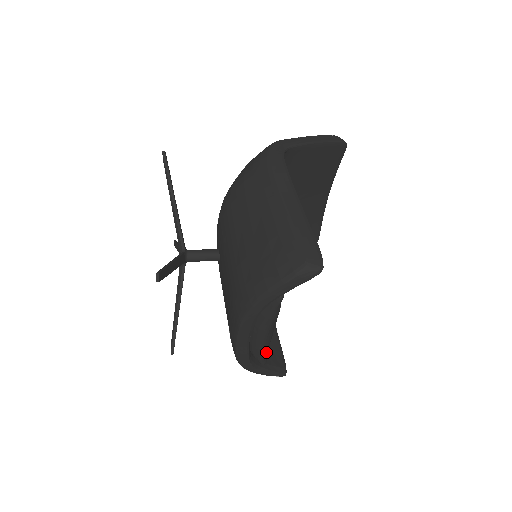
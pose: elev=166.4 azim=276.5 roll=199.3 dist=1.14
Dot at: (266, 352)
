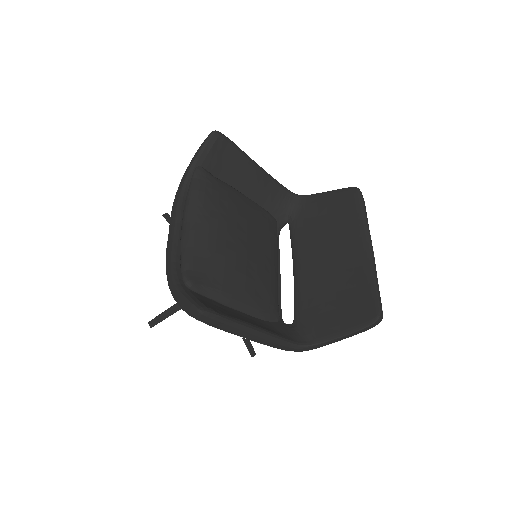
Dot at: (188, 256)
